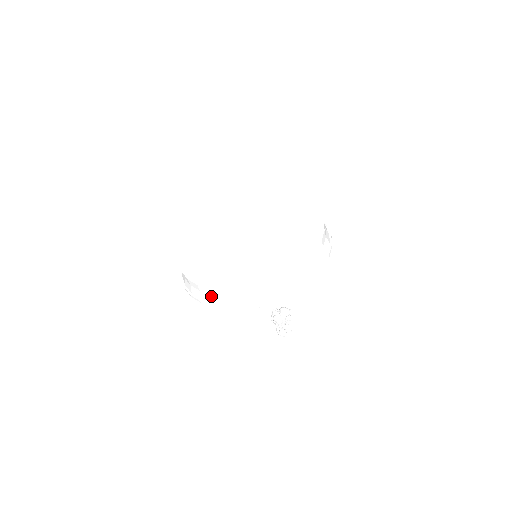
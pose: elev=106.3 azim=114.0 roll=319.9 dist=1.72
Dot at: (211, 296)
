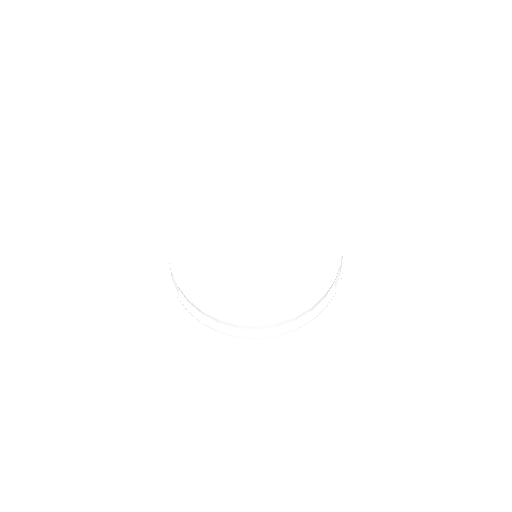
Dot at: (172, 274)
